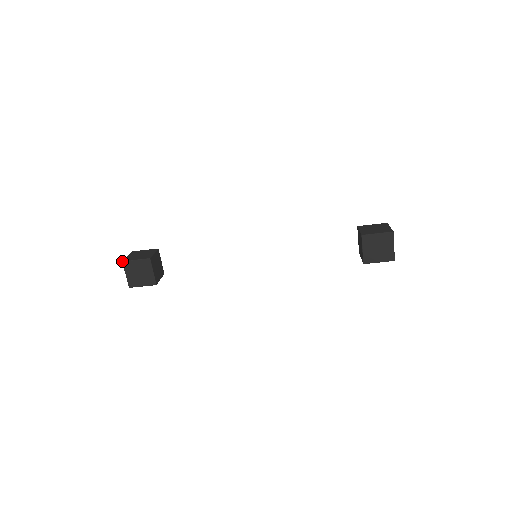
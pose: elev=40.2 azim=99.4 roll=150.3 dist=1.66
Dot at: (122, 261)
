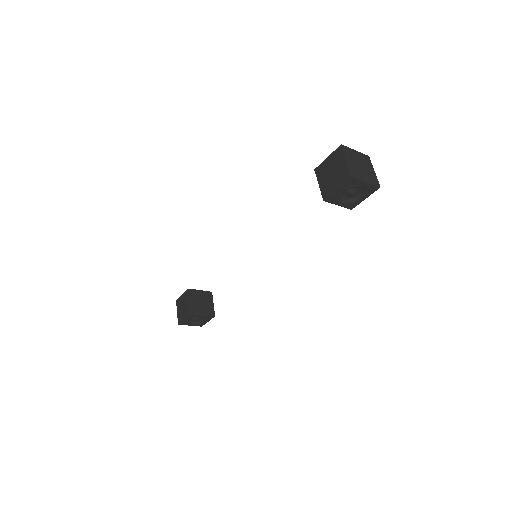
Dot at: (176, 300)
